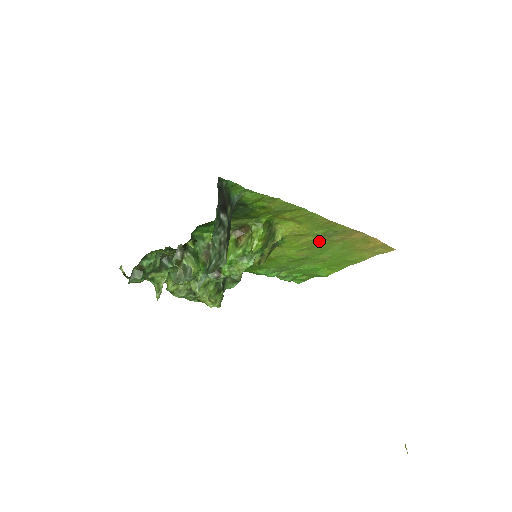
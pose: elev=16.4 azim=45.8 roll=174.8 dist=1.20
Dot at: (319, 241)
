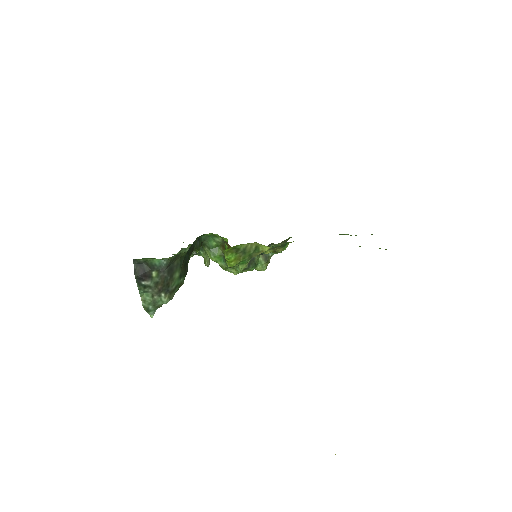
Dot at: occluded
